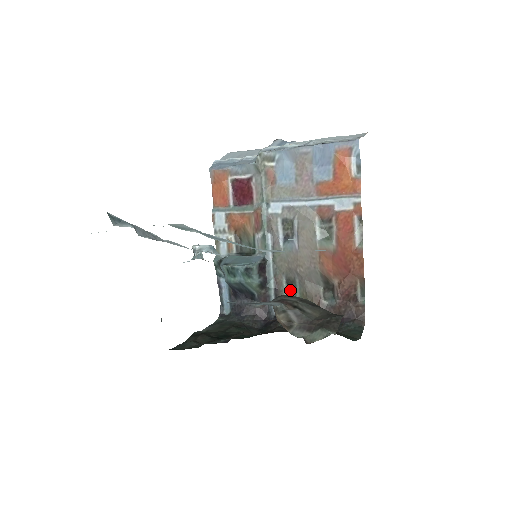
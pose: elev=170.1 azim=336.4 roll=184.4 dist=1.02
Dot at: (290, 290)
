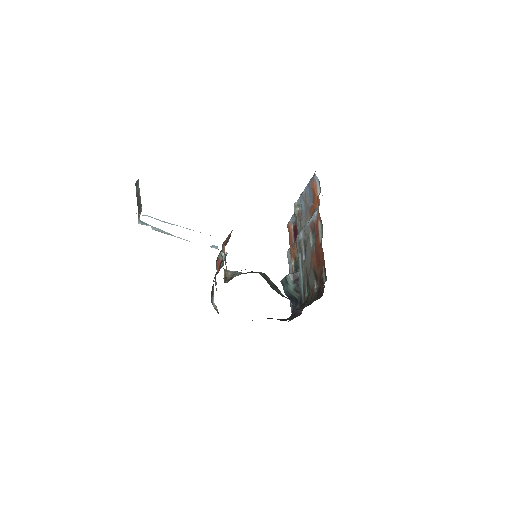
Dot at: (307, 289)
